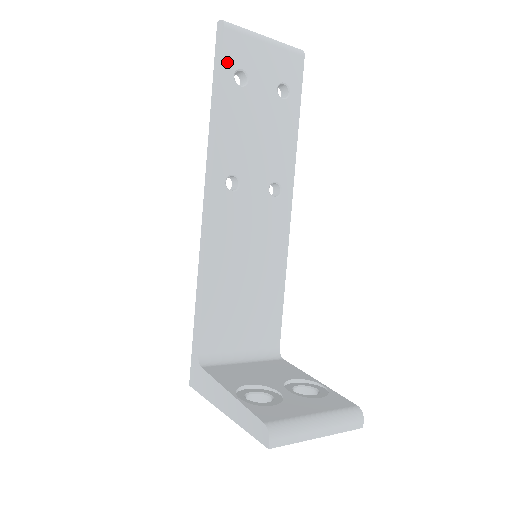
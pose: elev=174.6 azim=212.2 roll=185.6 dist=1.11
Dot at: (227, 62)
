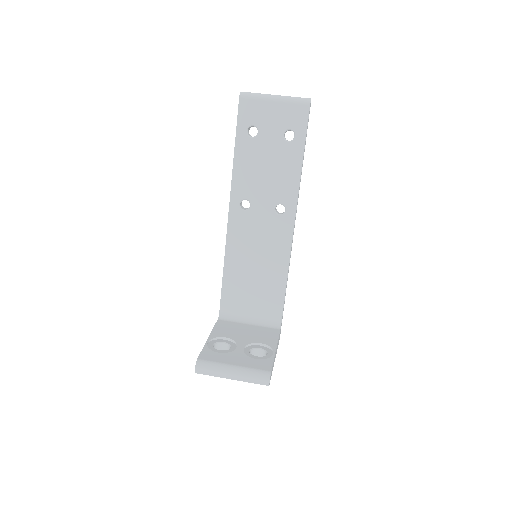
Dot at: (241, 122)
